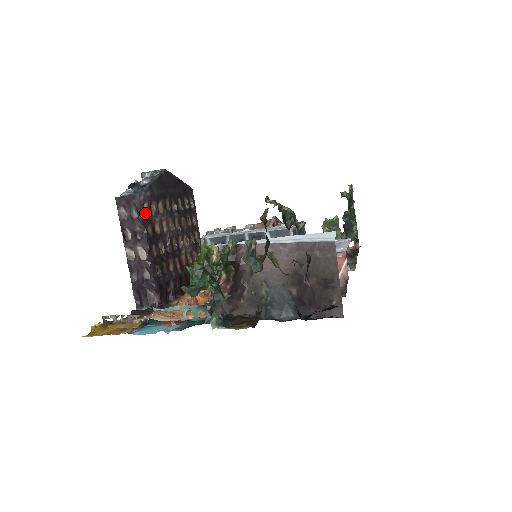
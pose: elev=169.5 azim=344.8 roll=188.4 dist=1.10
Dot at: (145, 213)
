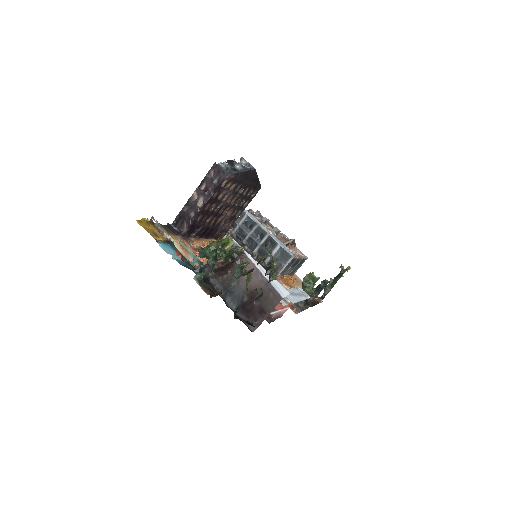
Dot at: (221, 185)
